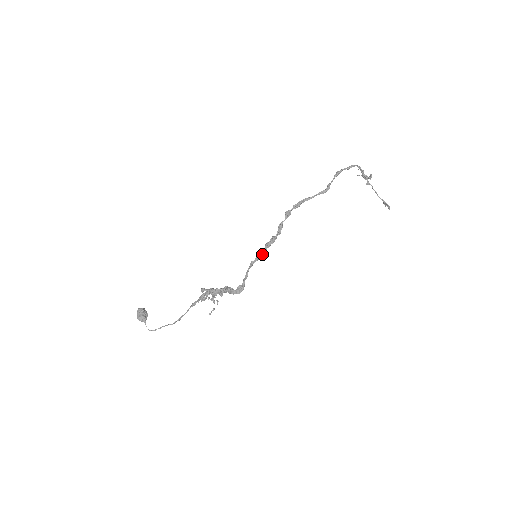
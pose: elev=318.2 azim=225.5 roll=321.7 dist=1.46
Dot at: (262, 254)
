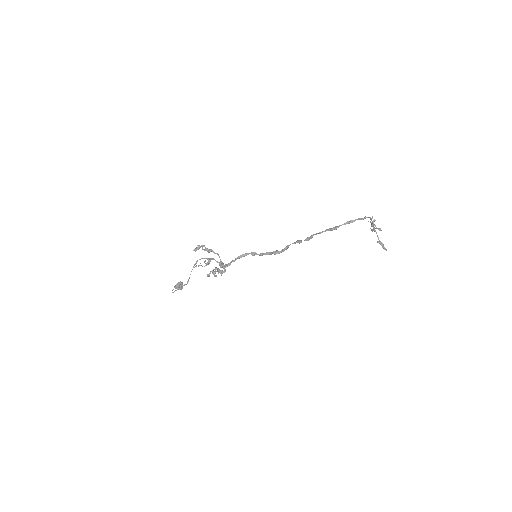
Dot at: (259, 254)
